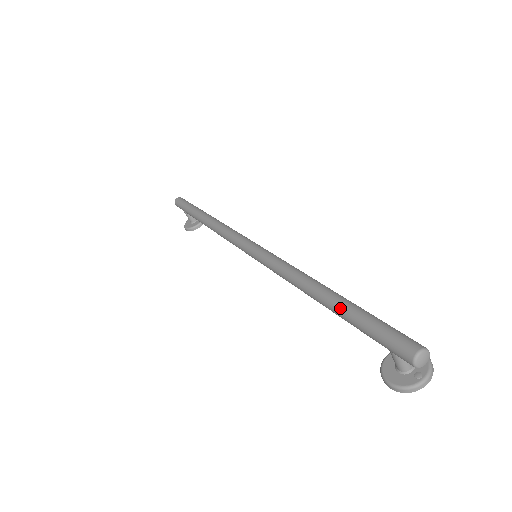
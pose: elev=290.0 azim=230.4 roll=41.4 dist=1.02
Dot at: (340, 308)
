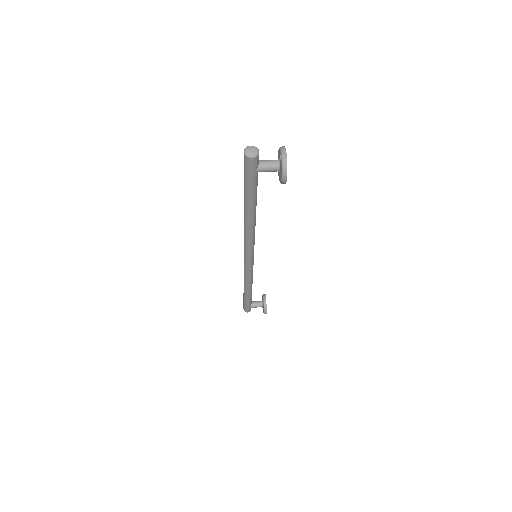
Dot at: (245, 199)
